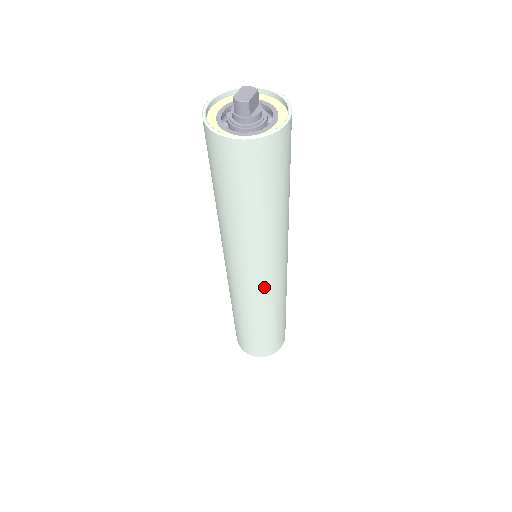
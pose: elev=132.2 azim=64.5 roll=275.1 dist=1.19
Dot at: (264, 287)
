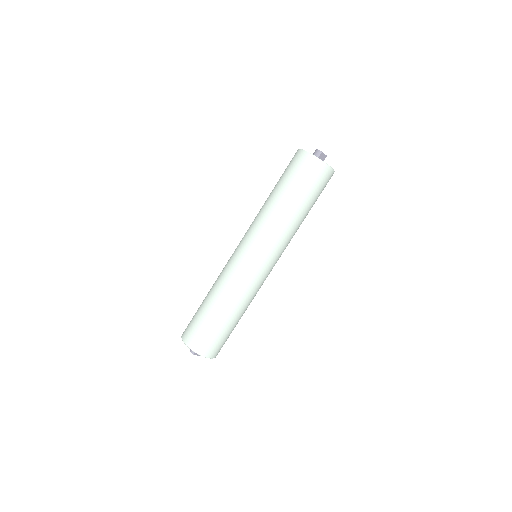
Dot at: (251, 264)
